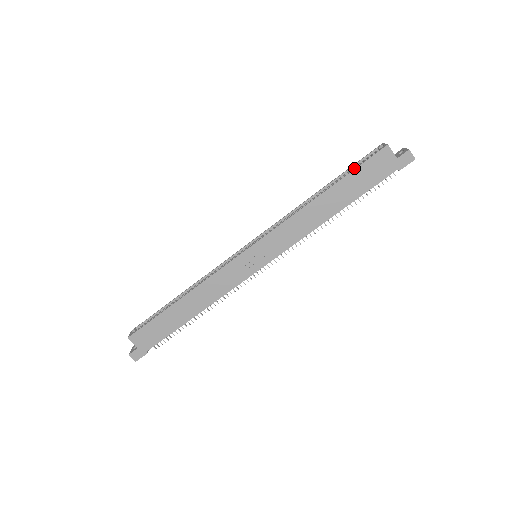
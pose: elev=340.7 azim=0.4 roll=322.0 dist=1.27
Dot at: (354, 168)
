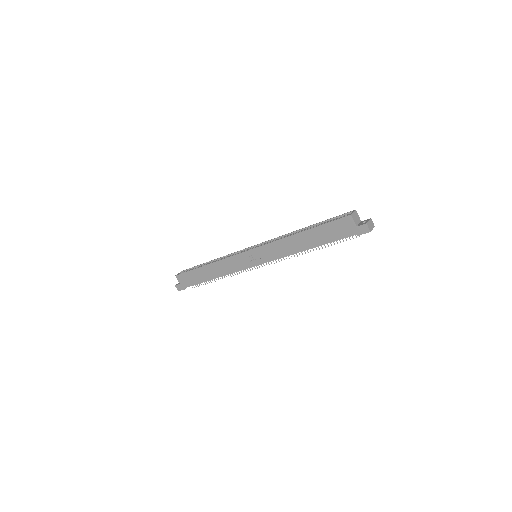
Dot at: occluded
